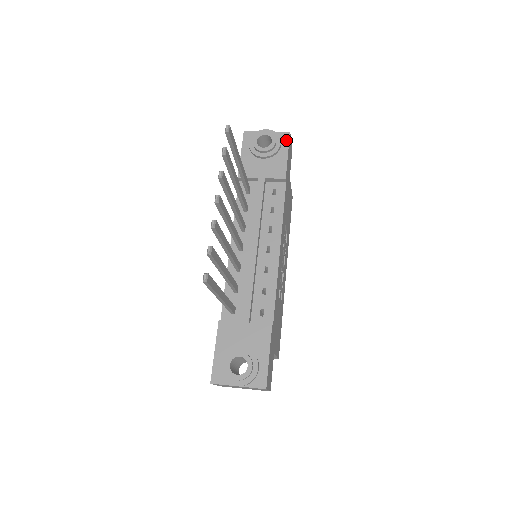
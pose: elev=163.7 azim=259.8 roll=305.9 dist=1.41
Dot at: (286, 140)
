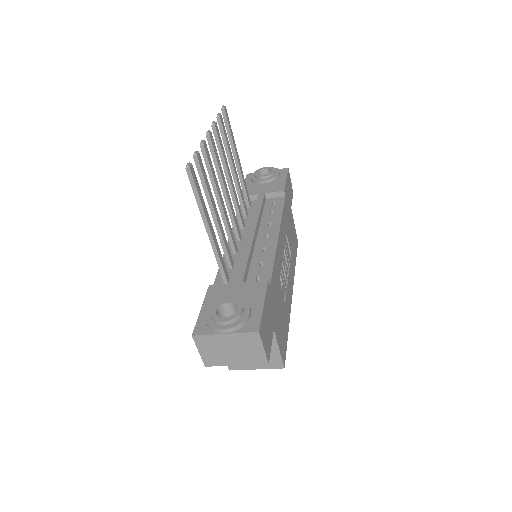
Dot at: (285, 172)
